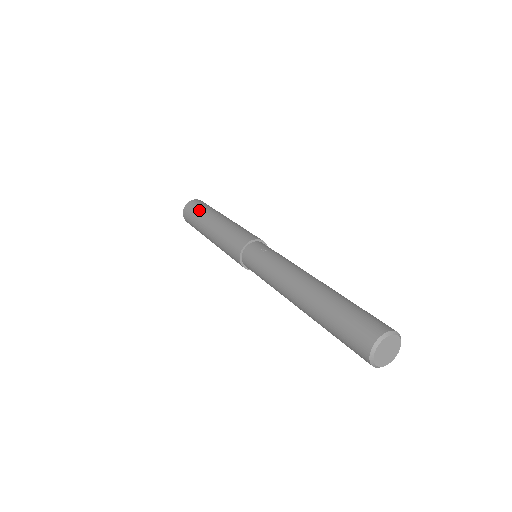
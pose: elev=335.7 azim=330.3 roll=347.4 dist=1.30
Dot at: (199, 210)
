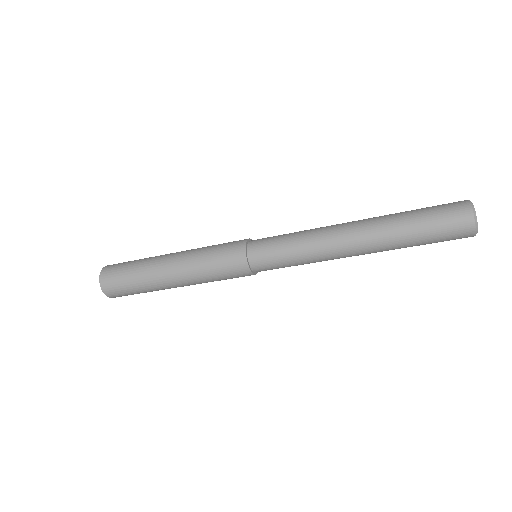
Dot at: occluded
